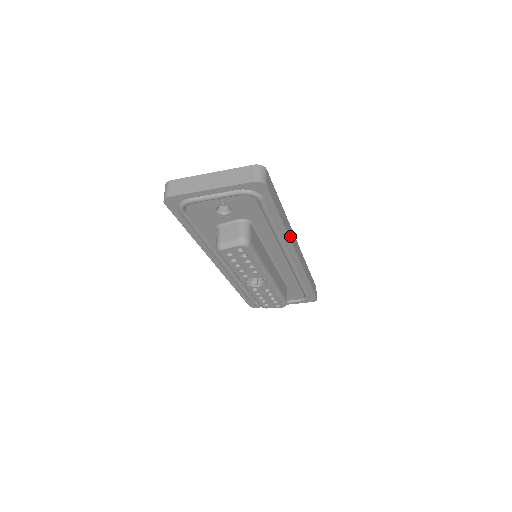
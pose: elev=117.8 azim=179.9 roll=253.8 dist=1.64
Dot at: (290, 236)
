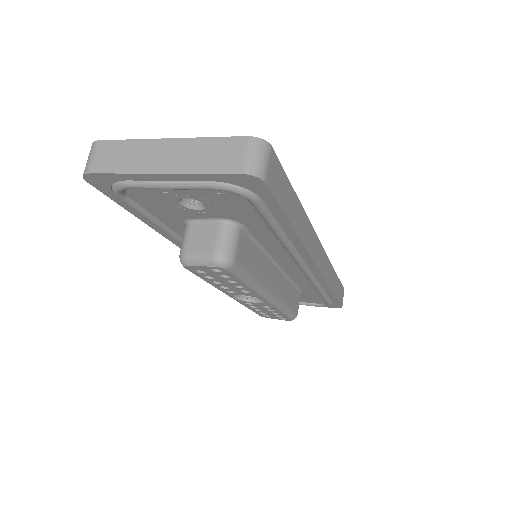
Dot at: (309, 246)
